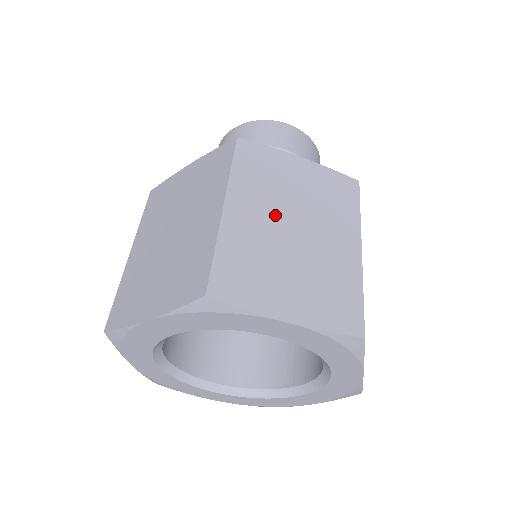
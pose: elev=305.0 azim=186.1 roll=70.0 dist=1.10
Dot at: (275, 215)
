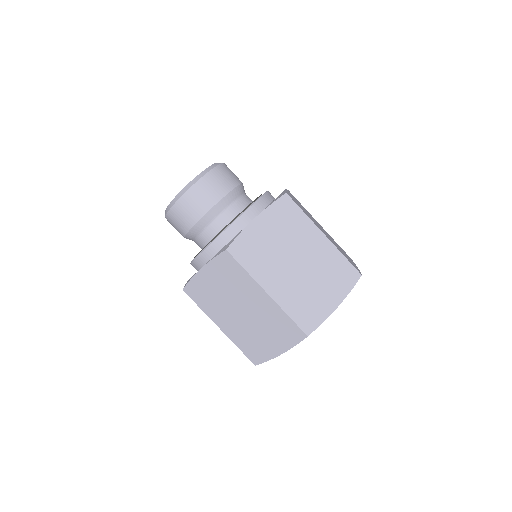
Dot at: (285, 268)
